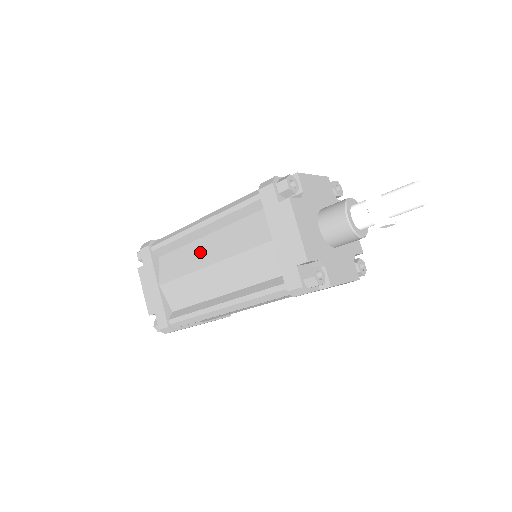
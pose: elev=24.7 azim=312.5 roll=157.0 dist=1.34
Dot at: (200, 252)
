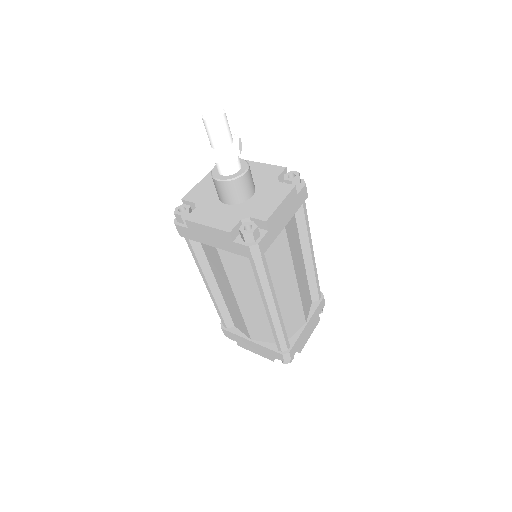
Dot at: occluded
